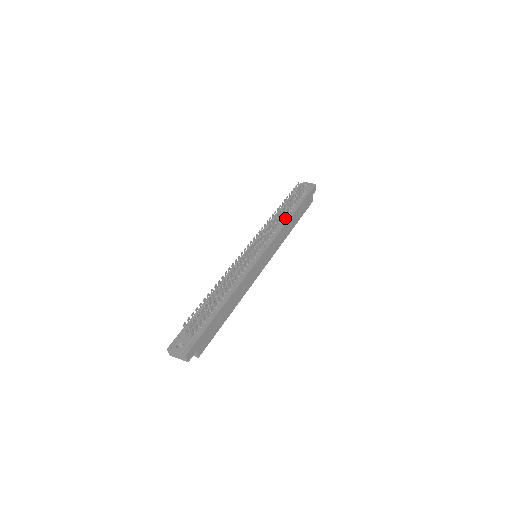
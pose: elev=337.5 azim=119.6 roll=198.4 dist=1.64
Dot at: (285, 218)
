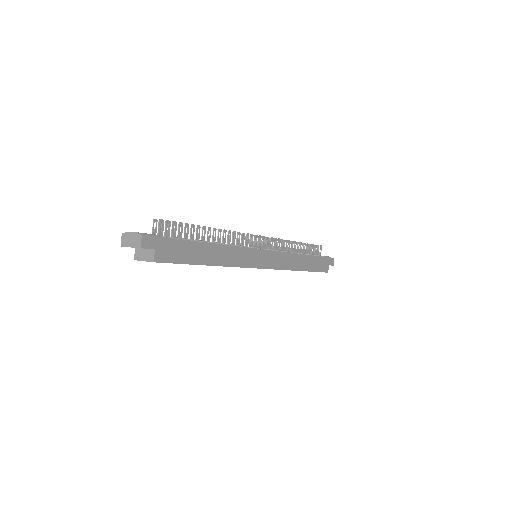
Dot at: occluded
